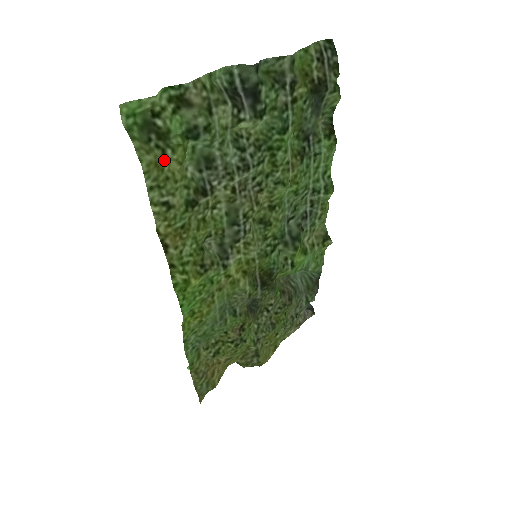
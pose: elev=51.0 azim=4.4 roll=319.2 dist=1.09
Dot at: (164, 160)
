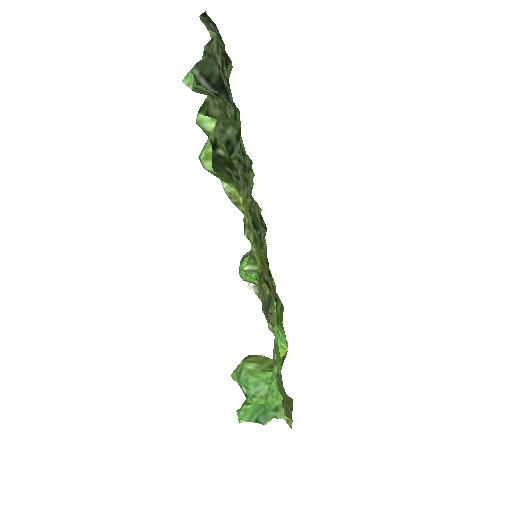
Dot at: occluded
